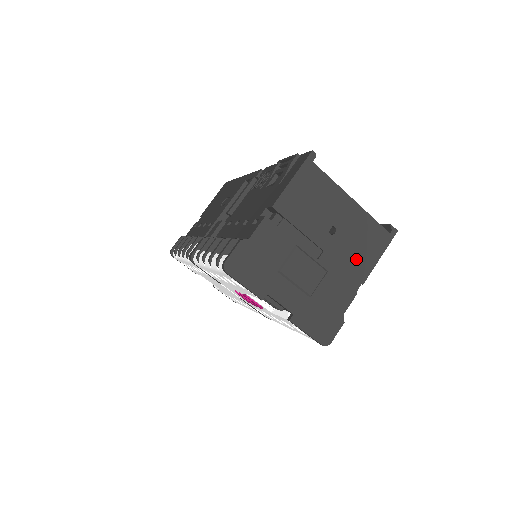
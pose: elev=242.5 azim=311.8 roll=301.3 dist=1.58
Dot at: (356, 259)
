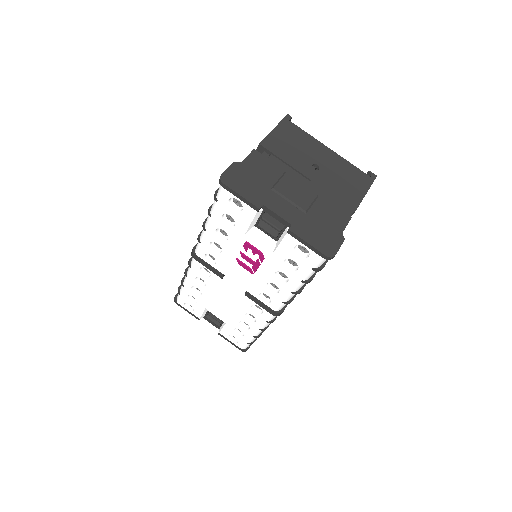
Dot at: (343, 191)
